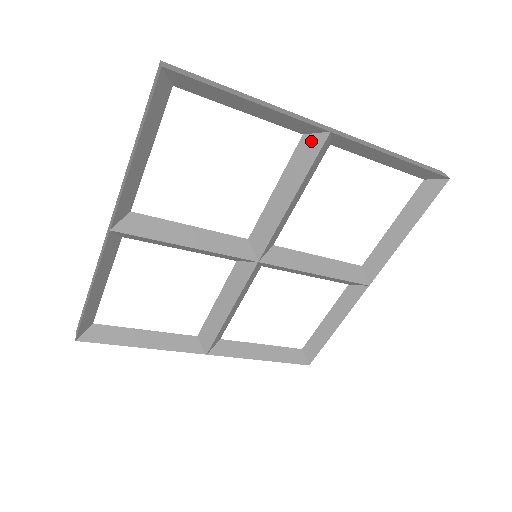
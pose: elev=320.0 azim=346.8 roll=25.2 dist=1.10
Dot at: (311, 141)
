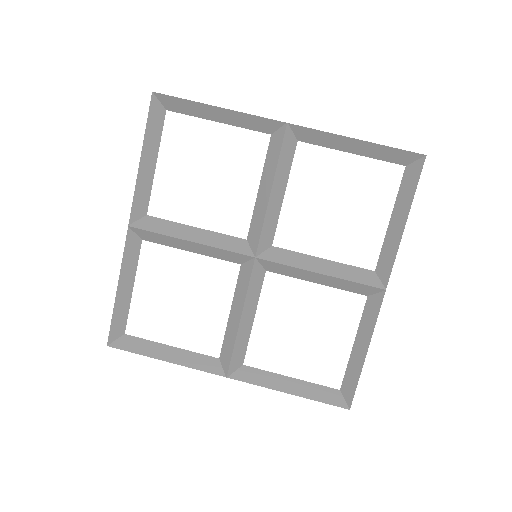
Dot at: (277, 136)
